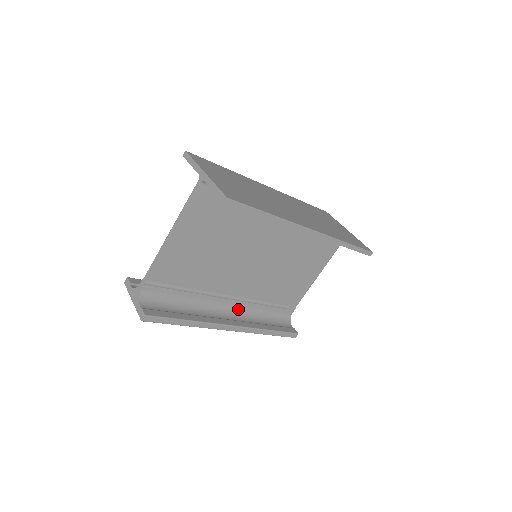
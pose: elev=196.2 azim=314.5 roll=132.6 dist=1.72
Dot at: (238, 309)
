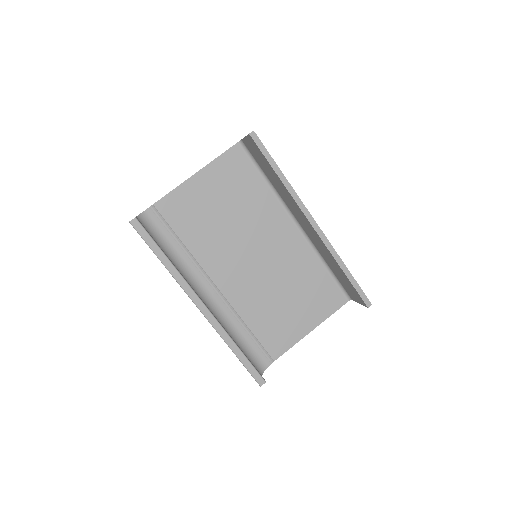
Dot at: (216, 308)
